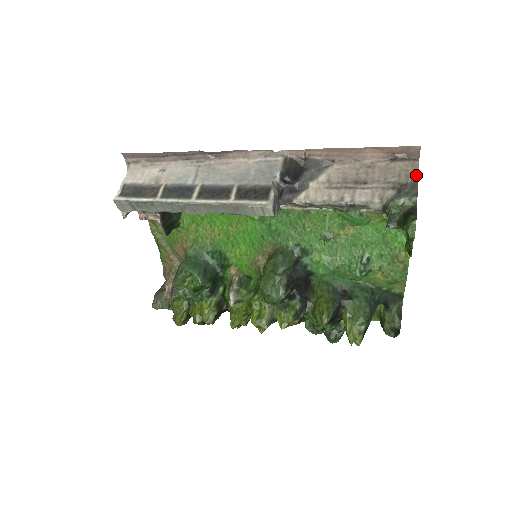
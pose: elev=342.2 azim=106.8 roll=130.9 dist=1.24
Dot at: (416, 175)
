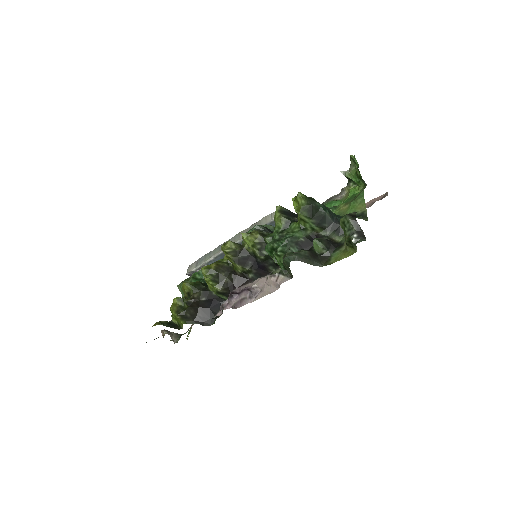
Dot at: occluded
